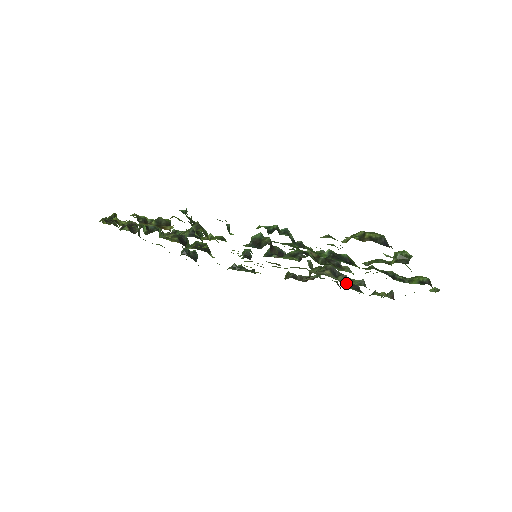
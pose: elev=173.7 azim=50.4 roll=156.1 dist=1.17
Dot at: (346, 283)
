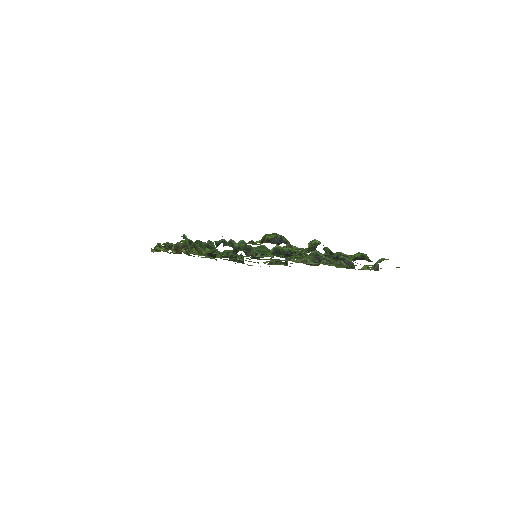
Dot at: occluded
